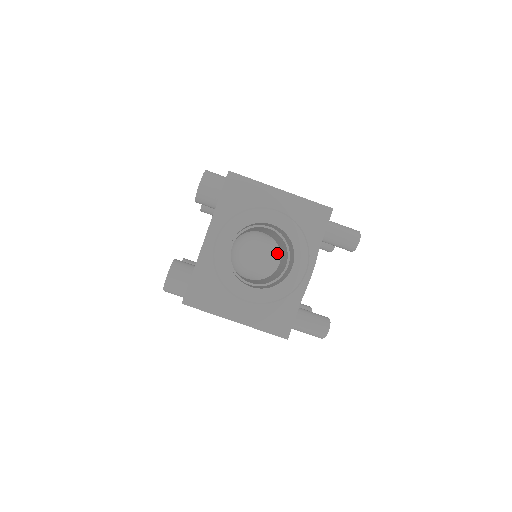
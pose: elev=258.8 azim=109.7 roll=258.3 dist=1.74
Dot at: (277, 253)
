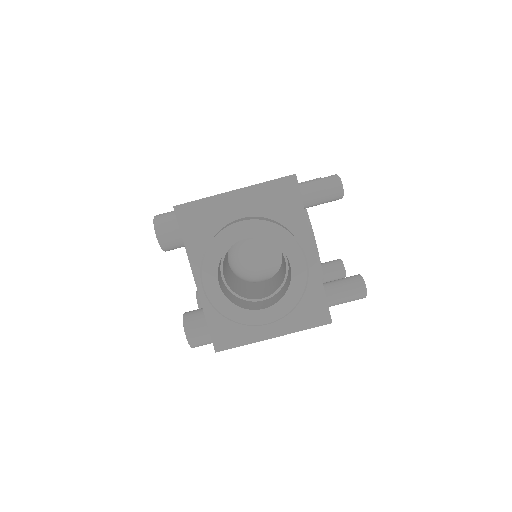
Dot at: occluded
